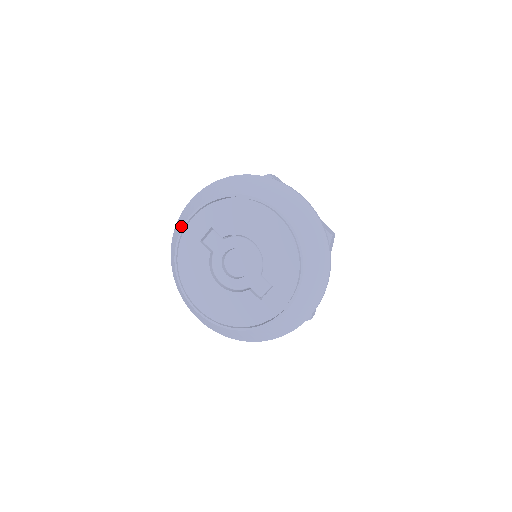
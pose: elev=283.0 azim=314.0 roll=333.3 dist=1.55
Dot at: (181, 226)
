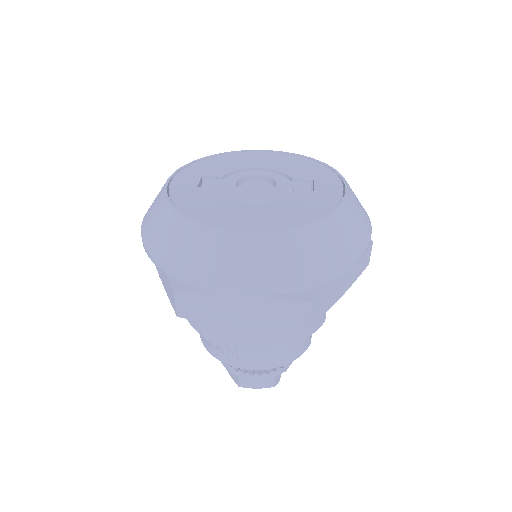
Dot at: (160, 192)
